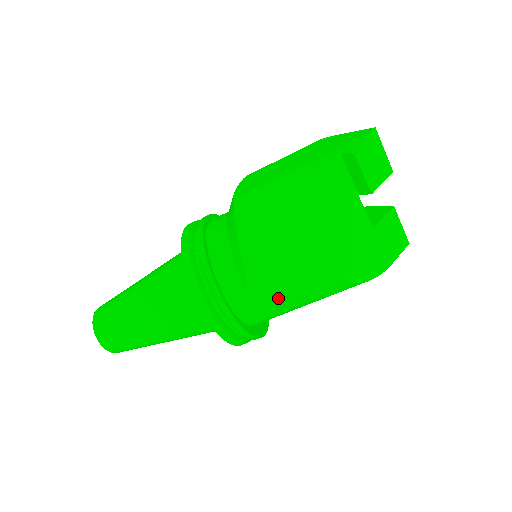
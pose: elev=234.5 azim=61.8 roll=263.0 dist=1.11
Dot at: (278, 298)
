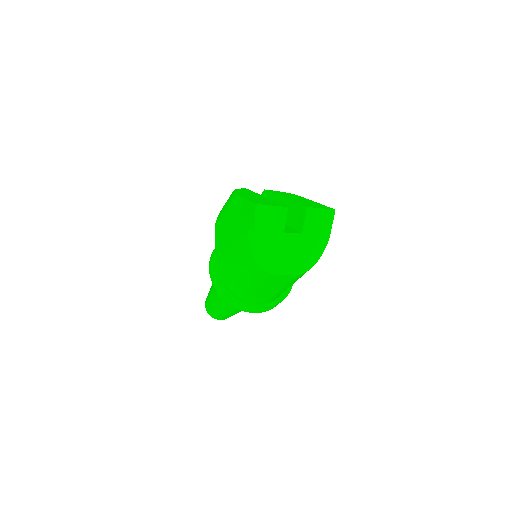
Dot at: (279, 292)
